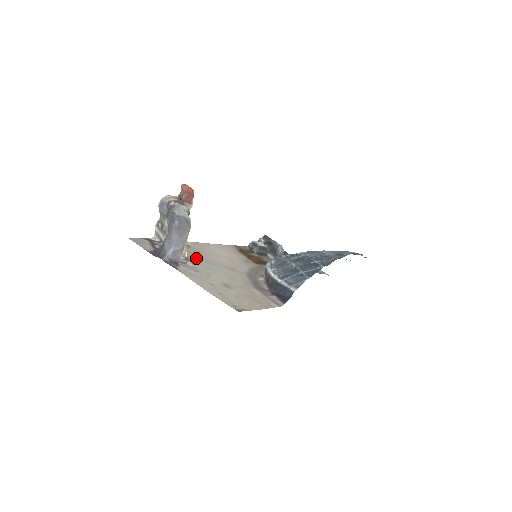
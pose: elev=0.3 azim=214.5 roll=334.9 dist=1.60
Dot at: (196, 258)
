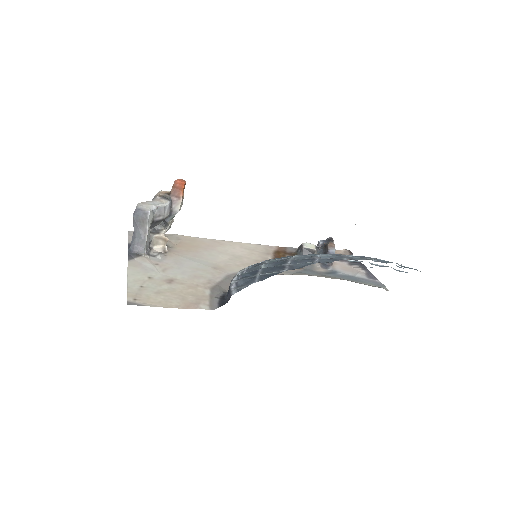
Dot at: (182, 253)
